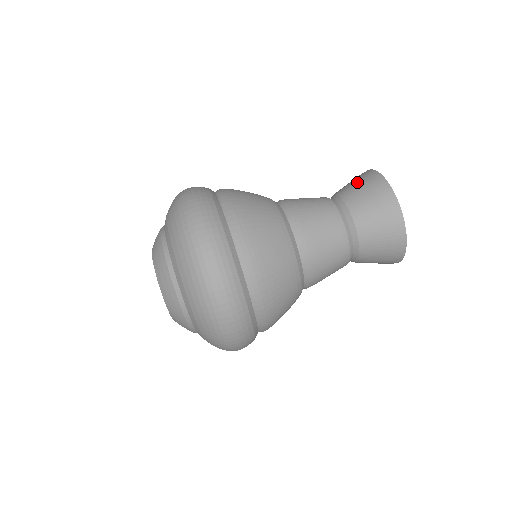
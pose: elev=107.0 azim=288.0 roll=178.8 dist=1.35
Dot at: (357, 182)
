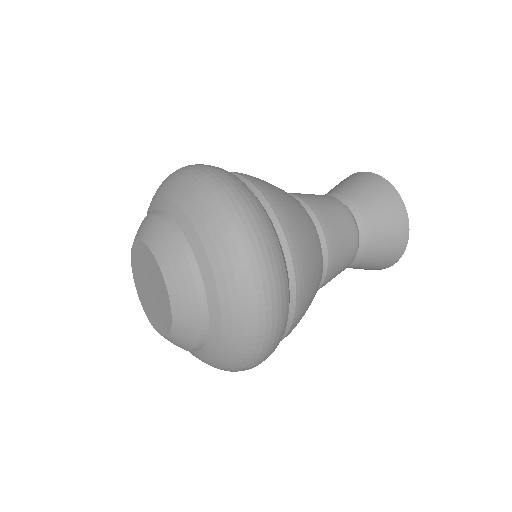
Dot at: occluded
